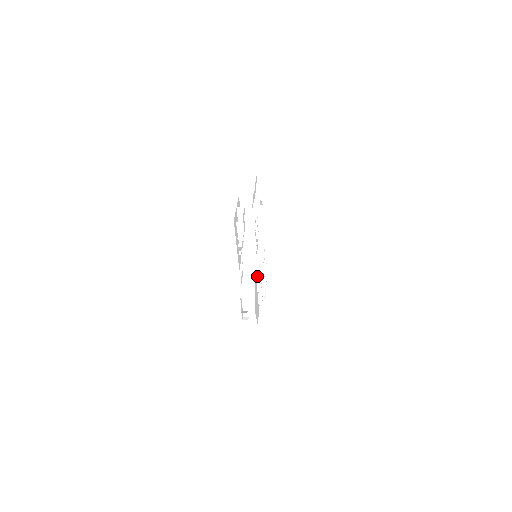
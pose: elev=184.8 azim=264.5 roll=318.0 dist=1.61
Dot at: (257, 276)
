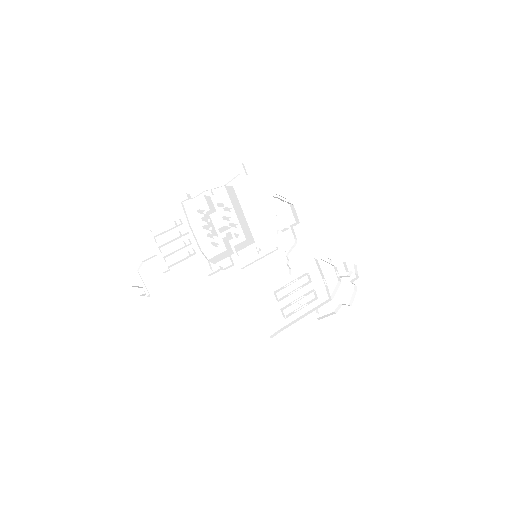
Dot at: (282, 284)
